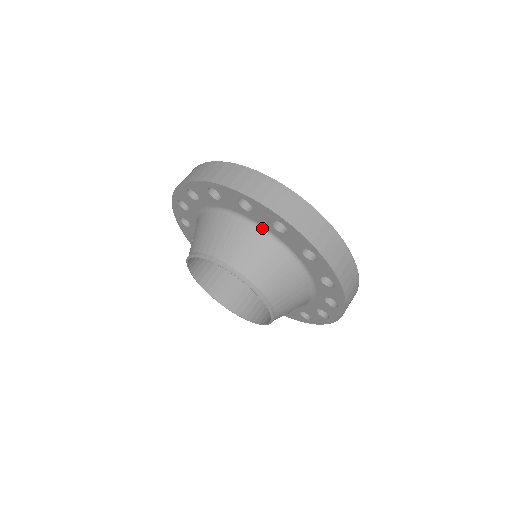
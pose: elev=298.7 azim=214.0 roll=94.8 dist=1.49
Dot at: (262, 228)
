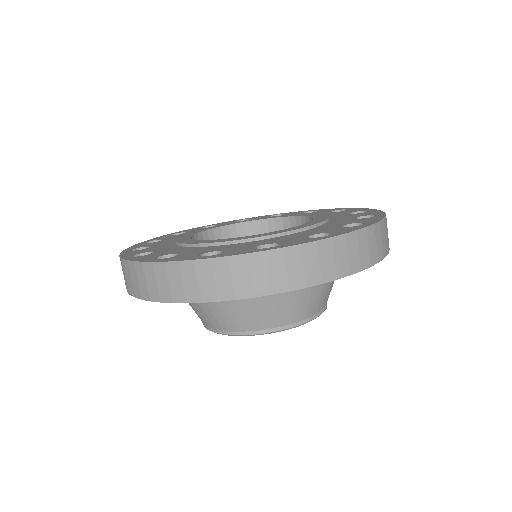
Dot at: occluded
